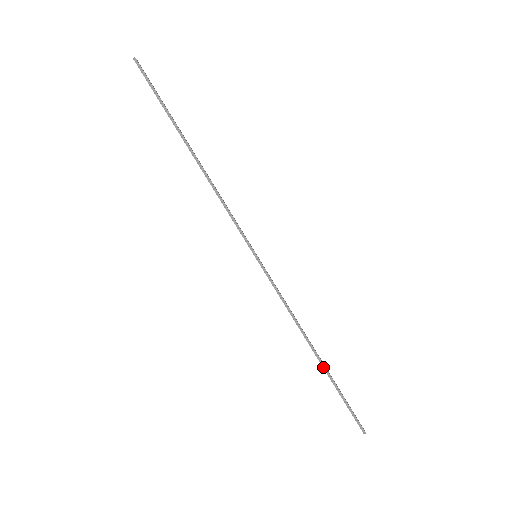
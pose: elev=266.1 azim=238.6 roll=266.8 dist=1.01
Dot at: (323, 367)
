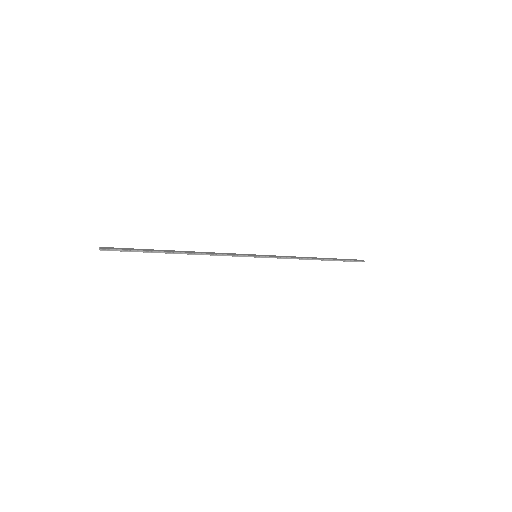
Dot at: occluded
